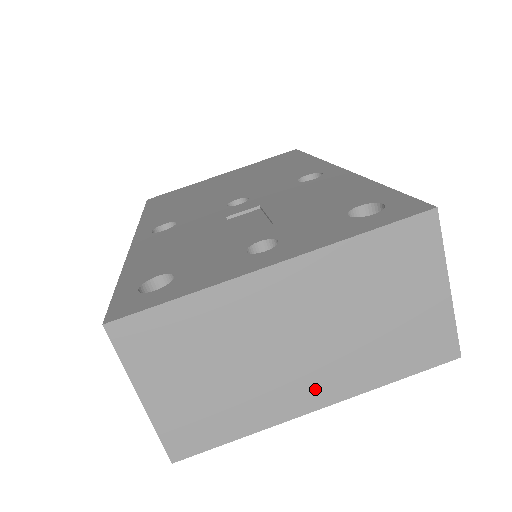
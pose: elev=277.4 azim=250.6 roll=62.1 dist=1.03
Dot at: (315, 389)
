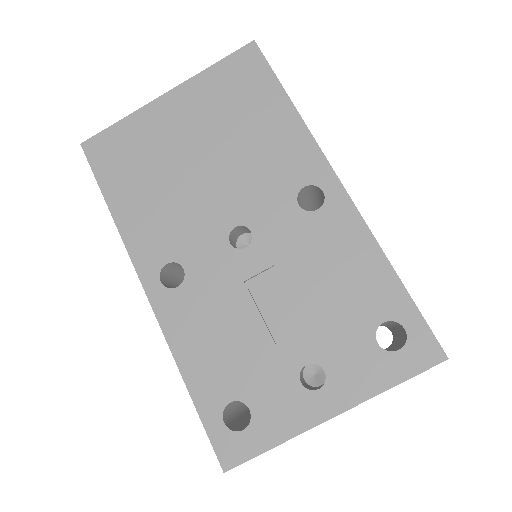
Dot at: occluded
